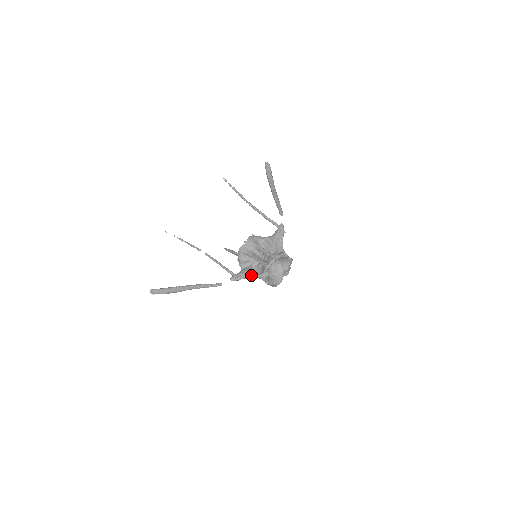
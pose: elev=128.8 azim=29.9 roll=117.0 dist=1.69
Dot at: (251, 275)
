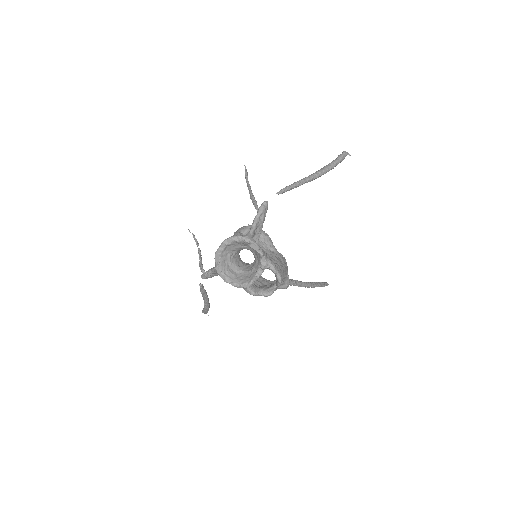
Dot at: (214, 269)
